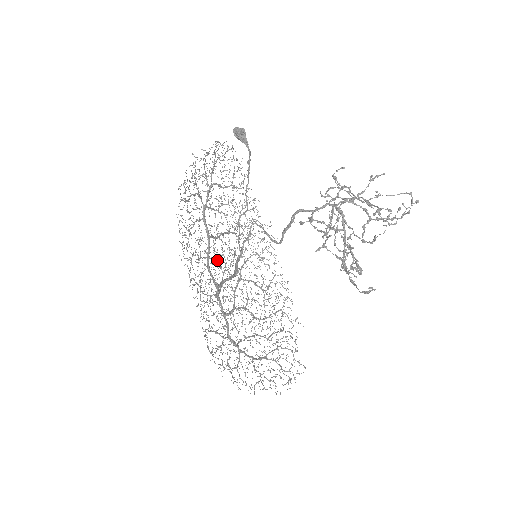
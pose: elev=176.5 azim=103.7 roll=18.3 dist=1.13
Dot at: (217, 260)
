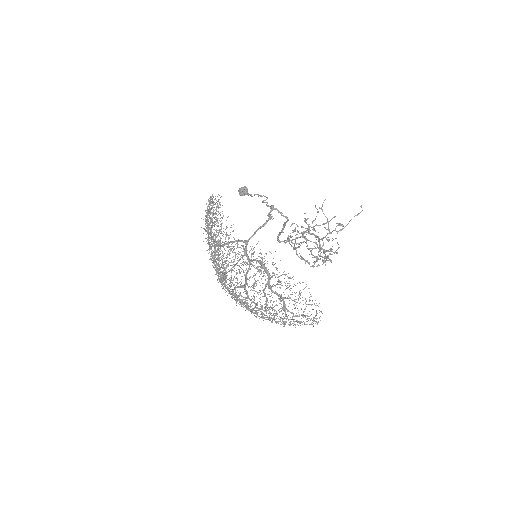
Dot at: occluded
